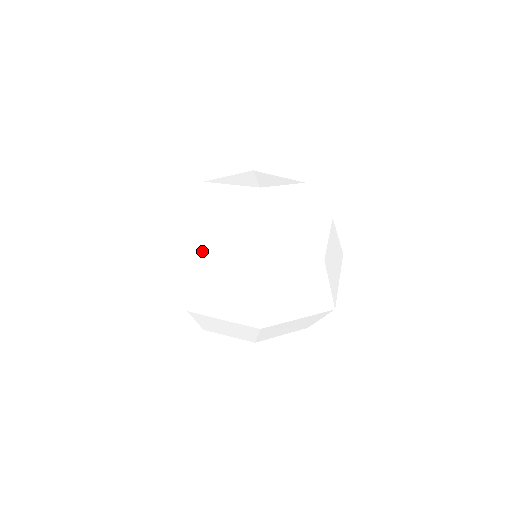
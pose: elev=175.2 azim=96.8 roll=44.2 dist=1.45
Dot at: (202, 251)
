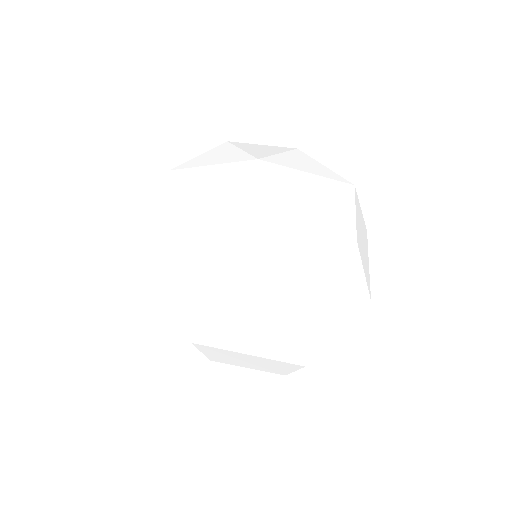
Dot at: (156, 213)
